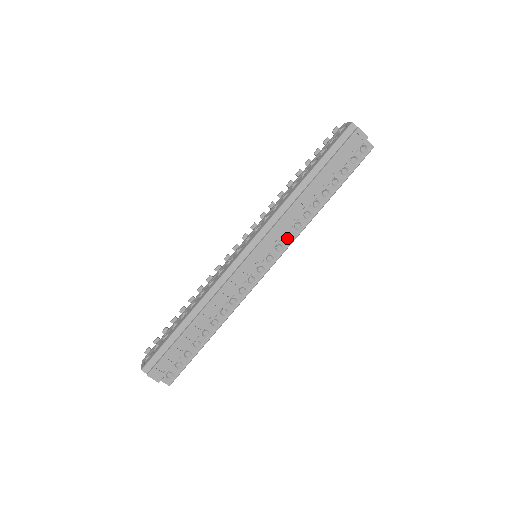
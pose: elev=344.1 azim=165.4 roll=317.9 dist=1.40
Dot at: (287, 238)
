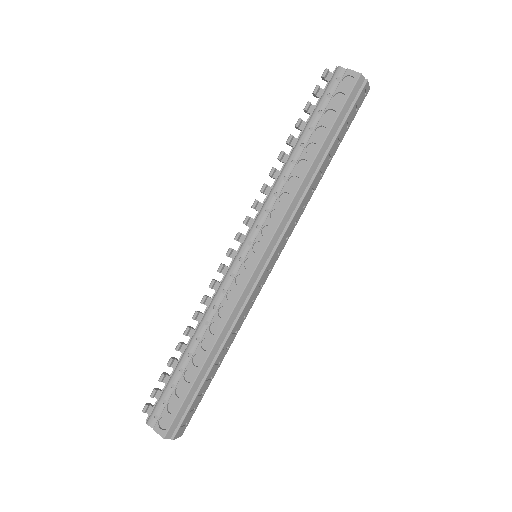
Dot at: occluded
